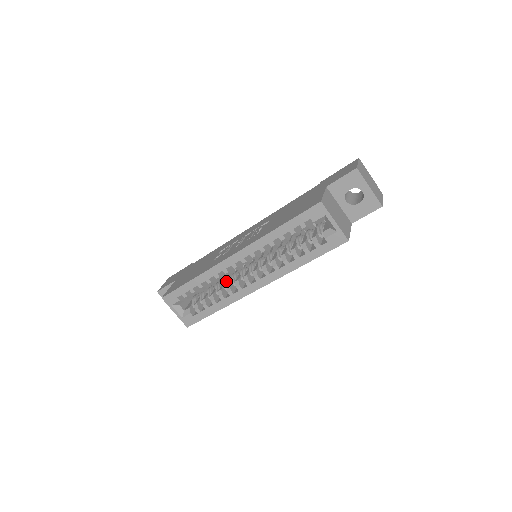
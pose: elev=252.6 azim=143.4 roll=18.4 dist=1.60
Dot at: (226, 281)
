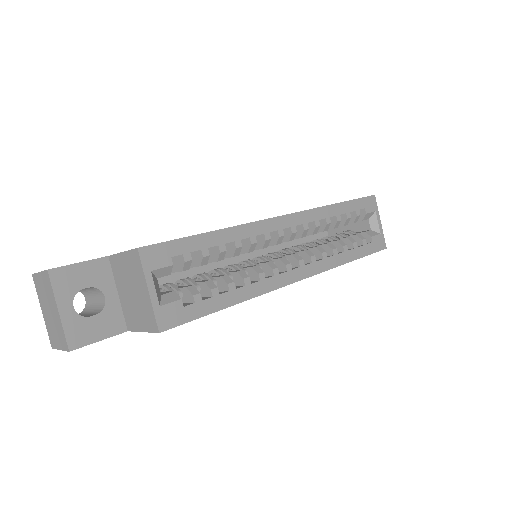
Dot at: (238, 265)
